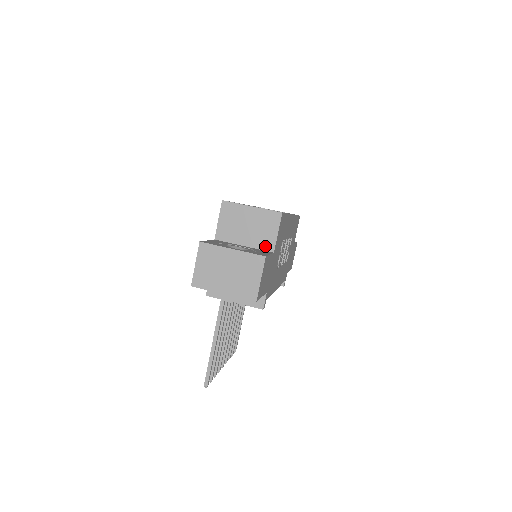
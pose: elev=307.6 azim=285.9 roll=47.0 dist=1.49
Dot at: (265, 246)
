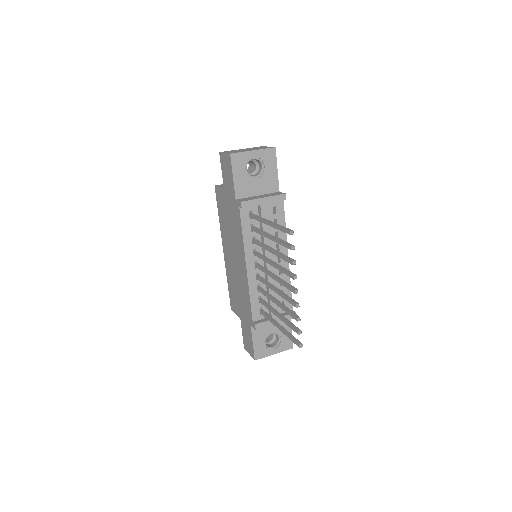
Dot at: occluded
